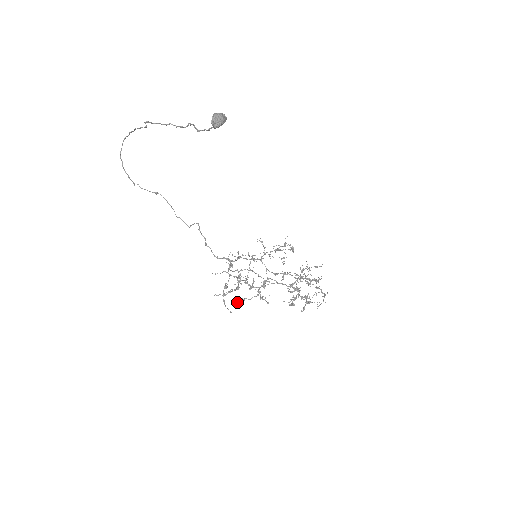
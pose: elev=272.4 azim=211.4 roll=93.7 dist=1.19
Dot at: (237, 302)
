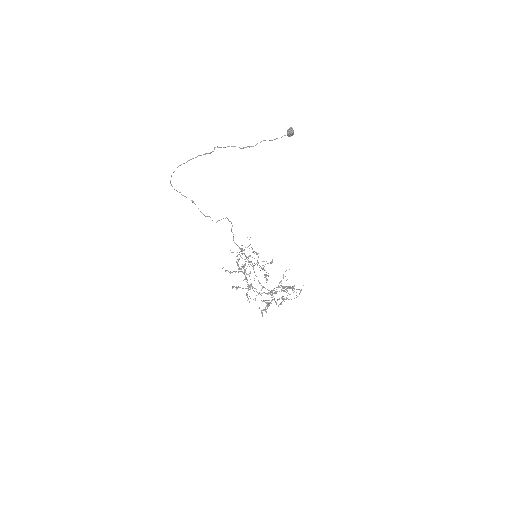
Dot at: (233, 287)
